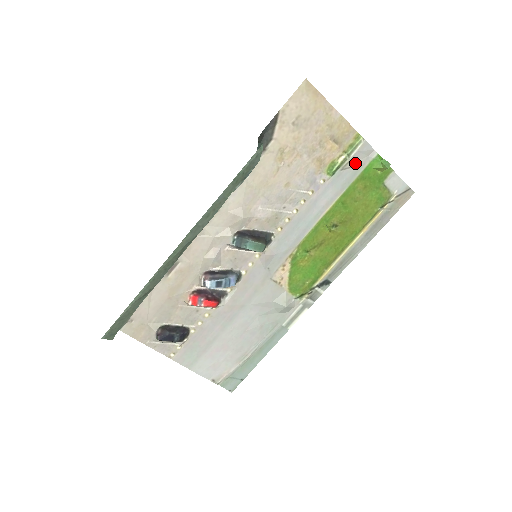
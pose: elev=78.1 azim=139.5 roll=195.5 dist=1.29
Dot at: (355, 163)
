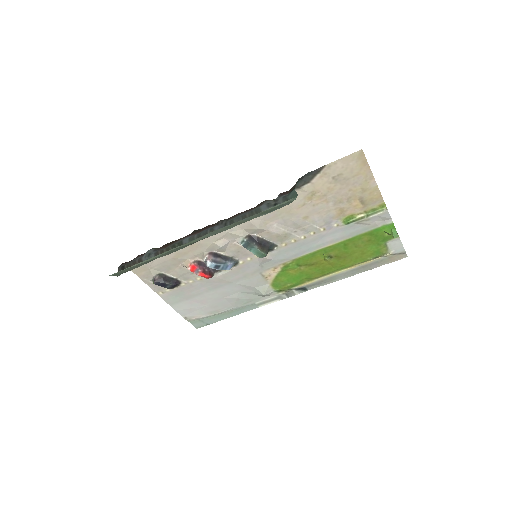
Dot at: (370, 222)
